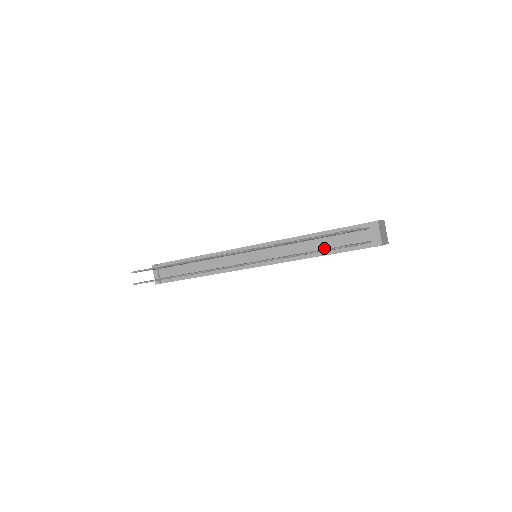
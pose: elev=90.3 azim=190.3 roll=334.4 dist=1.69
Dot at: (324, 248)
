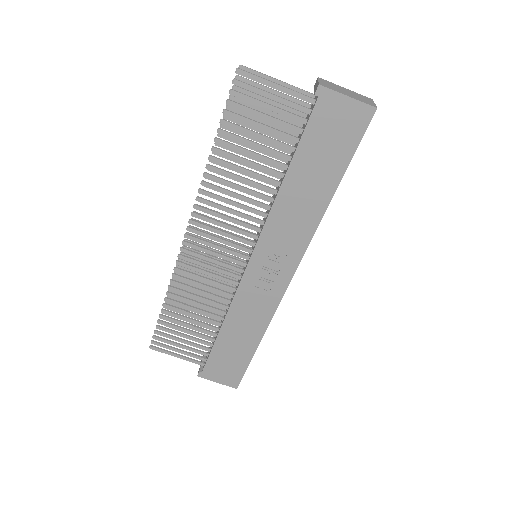
Dot at: (287, 166)
